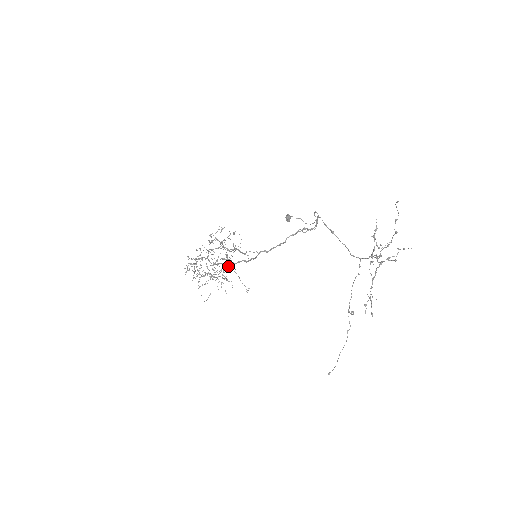
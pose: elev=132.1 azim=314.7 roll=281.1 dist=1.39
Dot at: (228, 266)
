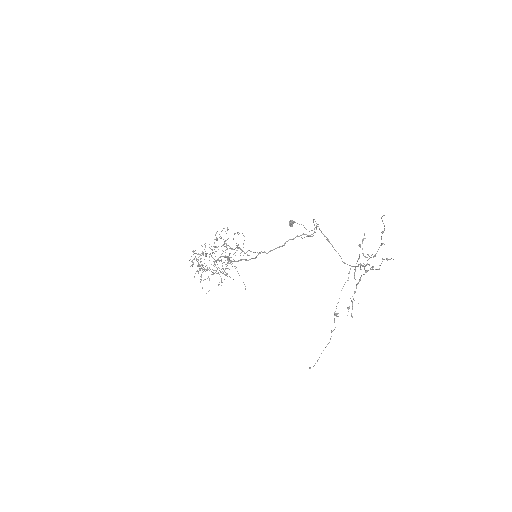
Dot at: (229, 263)
